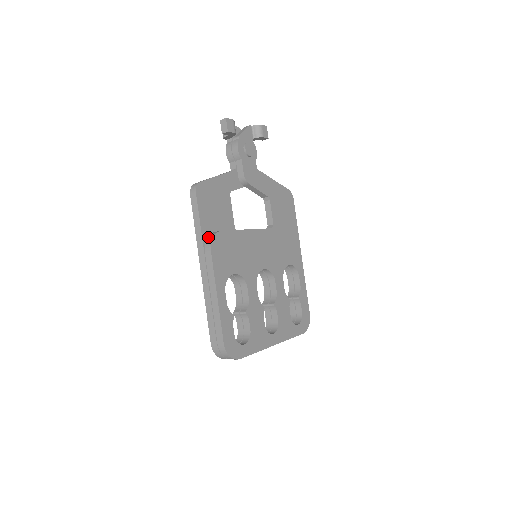
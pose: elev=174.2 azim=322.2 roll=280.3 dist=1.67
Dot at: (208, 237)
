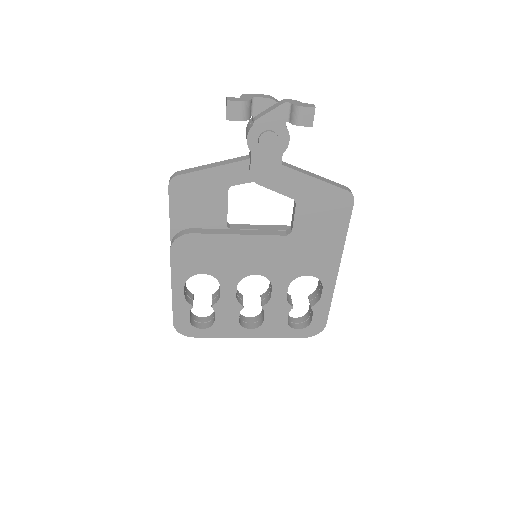
Dot at: (177, 233)
